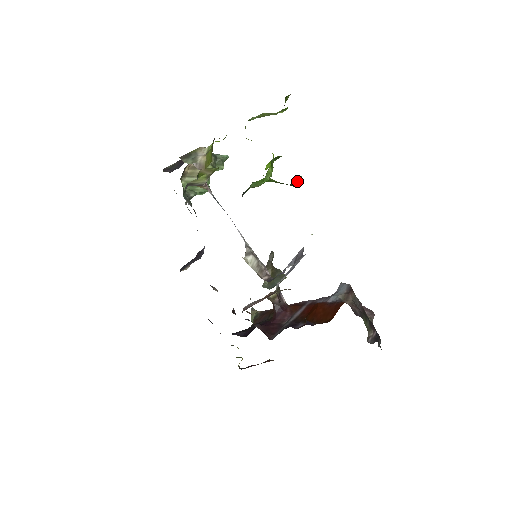
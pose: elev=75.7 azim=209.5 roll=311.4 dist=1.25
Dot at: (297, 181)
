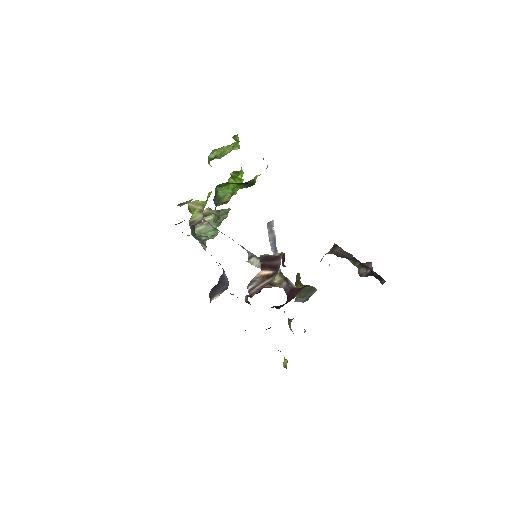
Dot at: (255, 180)
